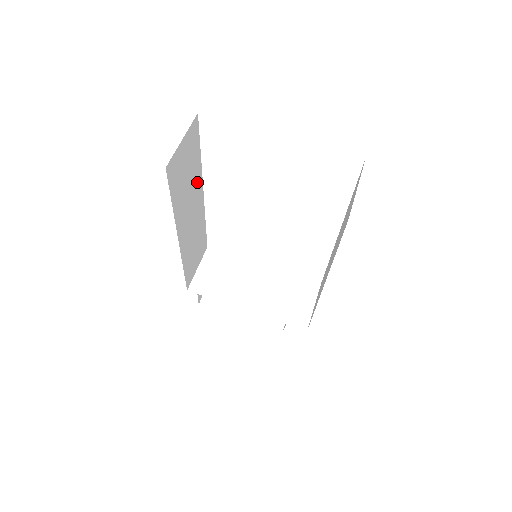
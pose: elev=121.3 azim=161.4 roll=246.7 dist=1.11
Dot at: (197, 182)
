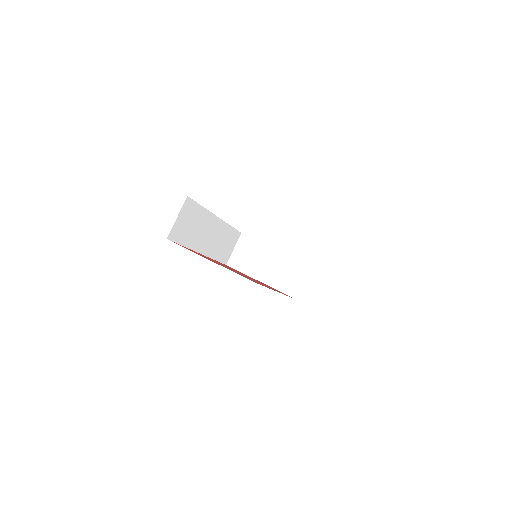
Dot at: (207, 219)
